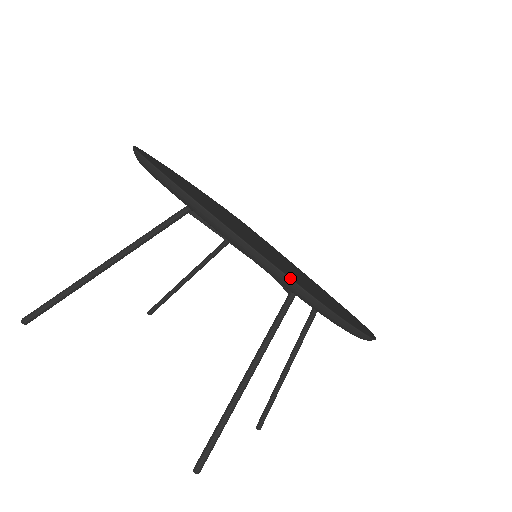
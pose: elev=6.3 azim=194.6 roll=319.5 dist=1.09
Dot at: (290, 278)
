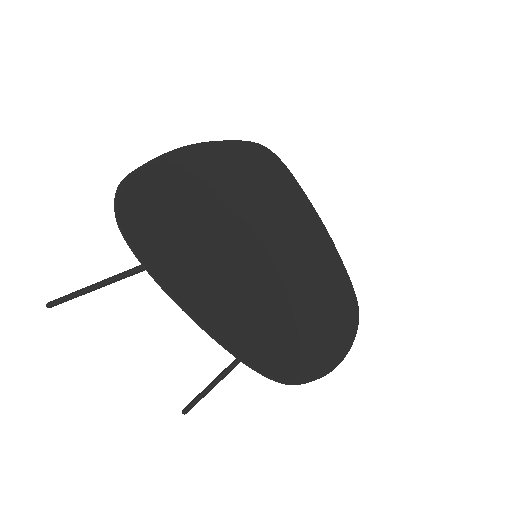
Dot at: (251, 368)
